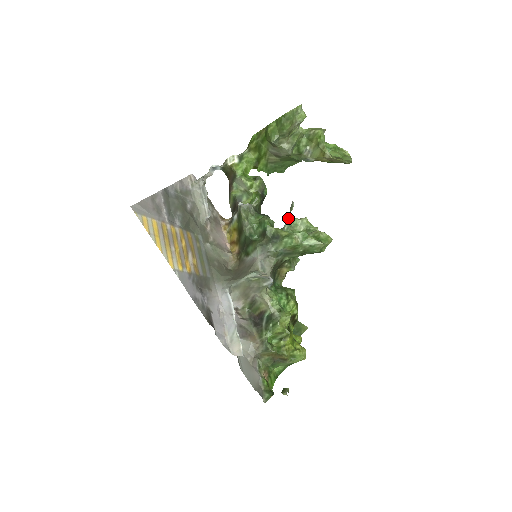
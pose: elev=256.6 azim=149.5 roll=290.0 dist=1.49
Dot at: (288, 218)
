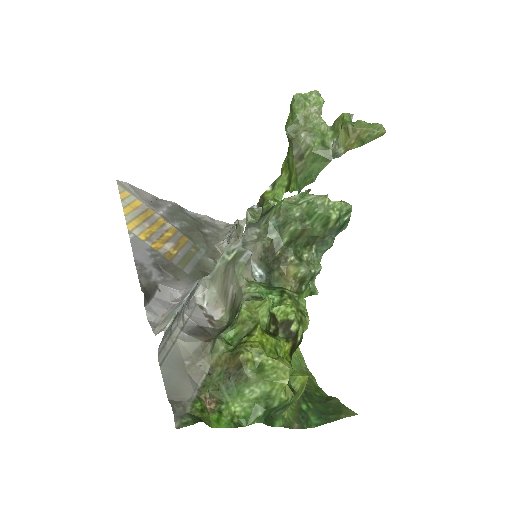
Dot at: occluded
